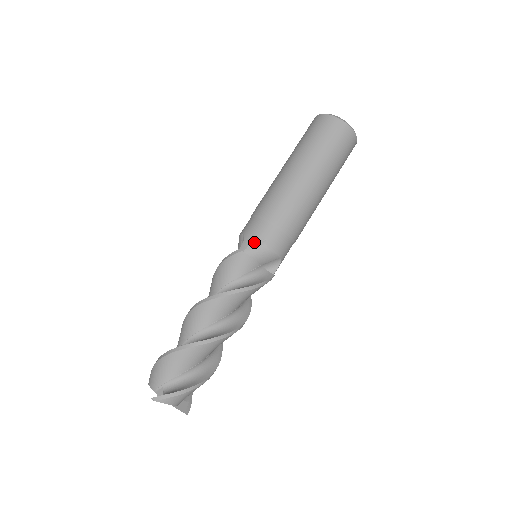
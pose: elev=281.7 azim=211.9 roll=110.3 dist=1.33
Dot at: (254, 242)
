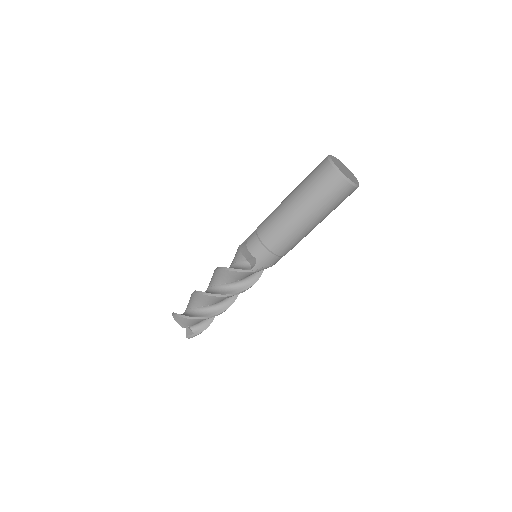
Dot at: (264, 267)
